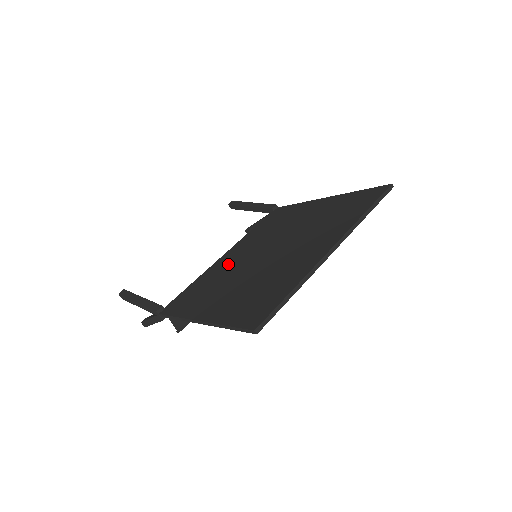
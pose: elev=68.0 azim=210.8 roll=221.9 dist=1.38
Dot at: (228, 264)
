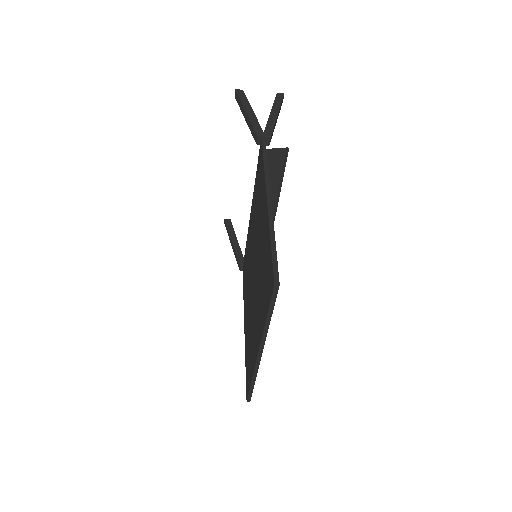
Dot at: (249, 247)
